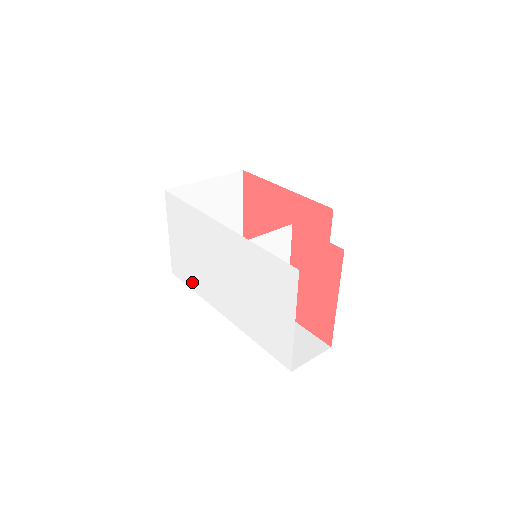
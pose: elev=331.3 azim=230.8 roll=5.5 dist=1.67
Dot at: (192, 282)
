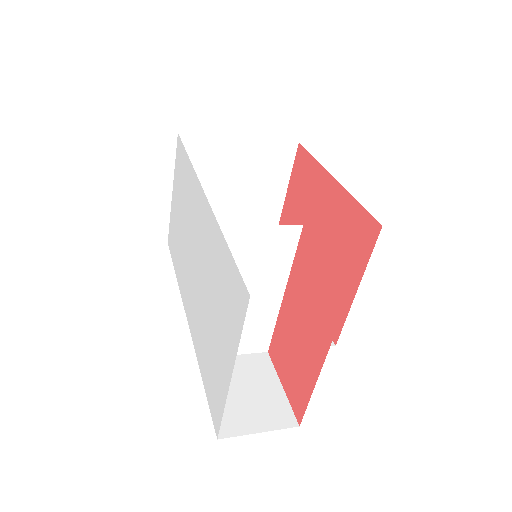
Dot at: (176, 261)
